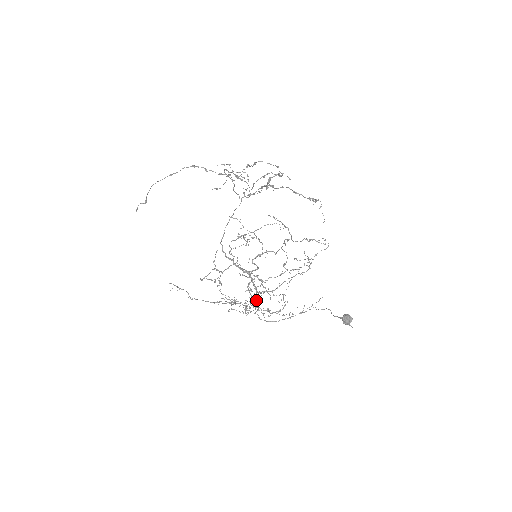
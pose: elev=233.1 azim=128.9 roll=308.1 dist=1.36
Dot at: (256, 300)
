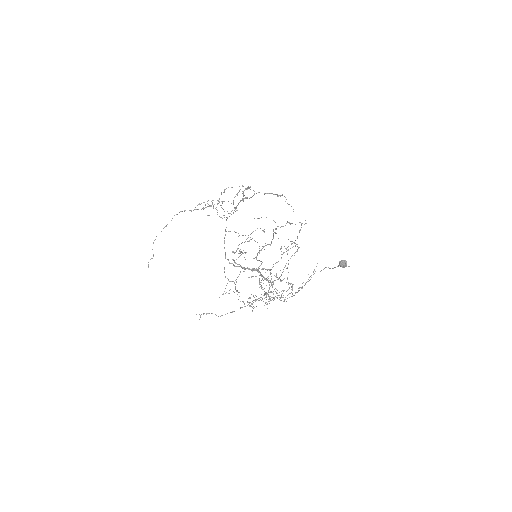
Dot at: (272, 285)
